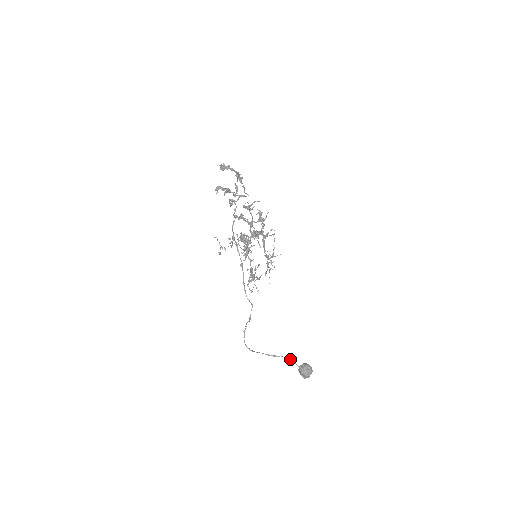
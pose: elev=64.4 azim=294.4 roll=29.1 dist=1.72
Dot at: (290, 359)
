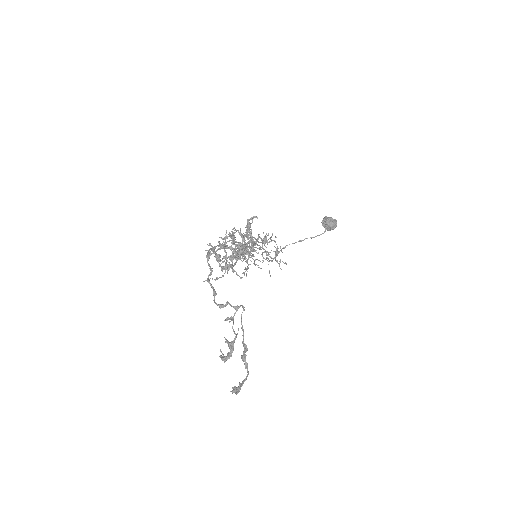
Dot at: occluded
